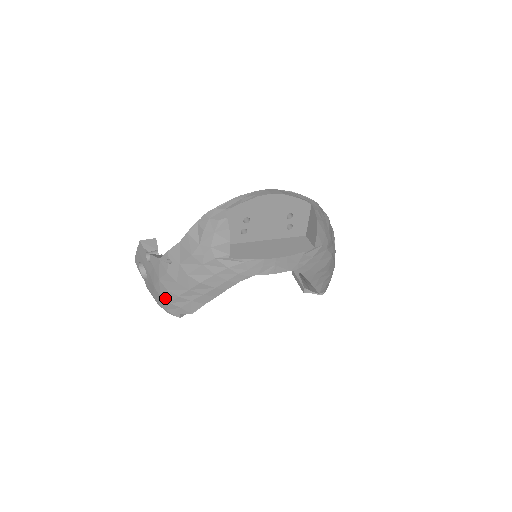
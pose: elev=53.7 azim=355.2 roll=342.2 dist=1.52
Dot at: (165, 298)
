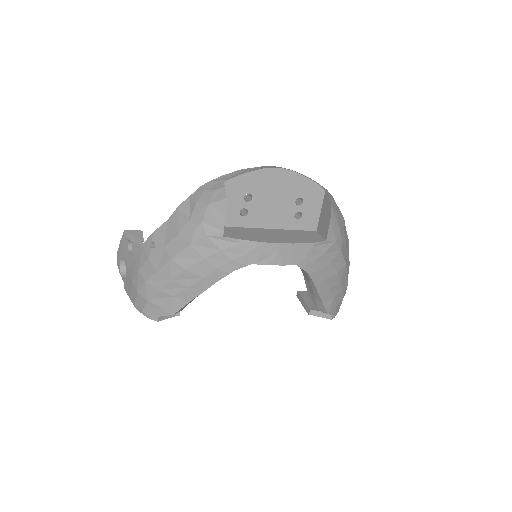
Dot at: (142, 294)
